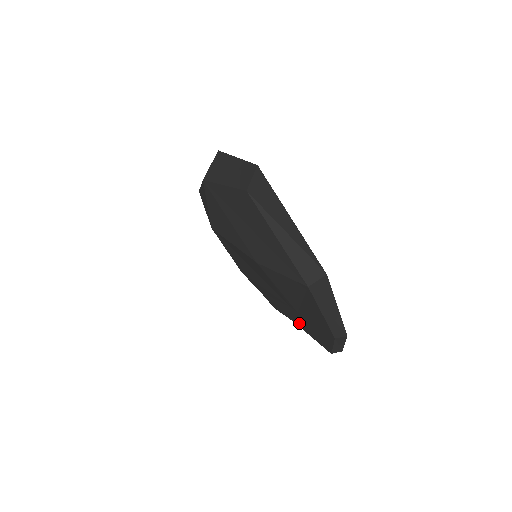
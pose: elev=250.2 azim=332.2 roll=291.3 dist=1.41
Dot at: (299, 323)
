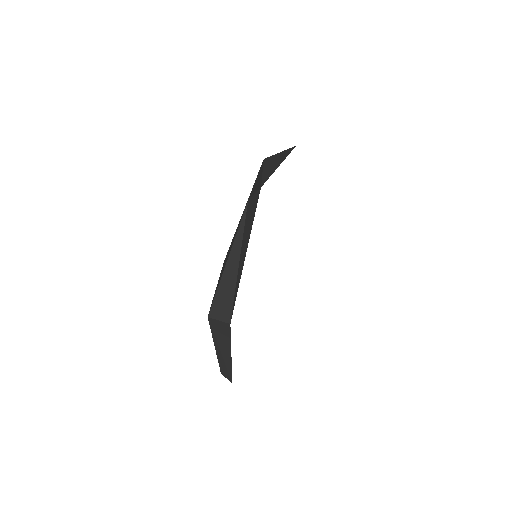
Dot at: occluded
